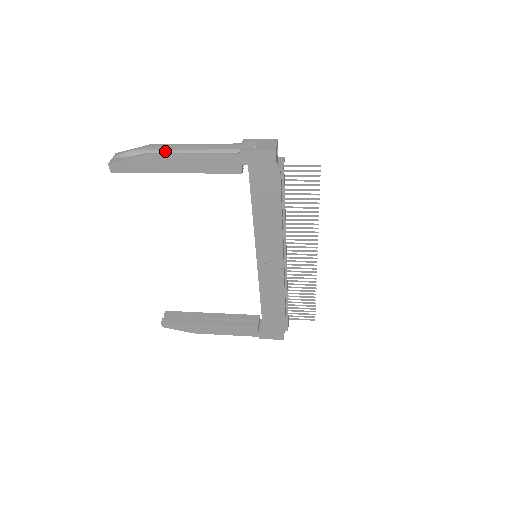
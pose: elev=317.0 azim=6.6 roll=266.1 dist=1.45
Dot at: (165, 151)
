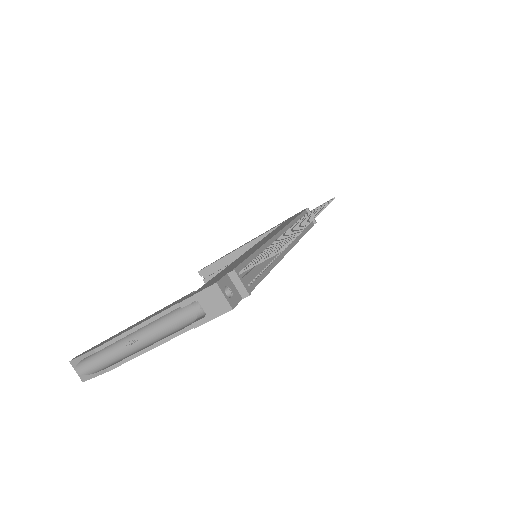
Dot at: (112, 344)
